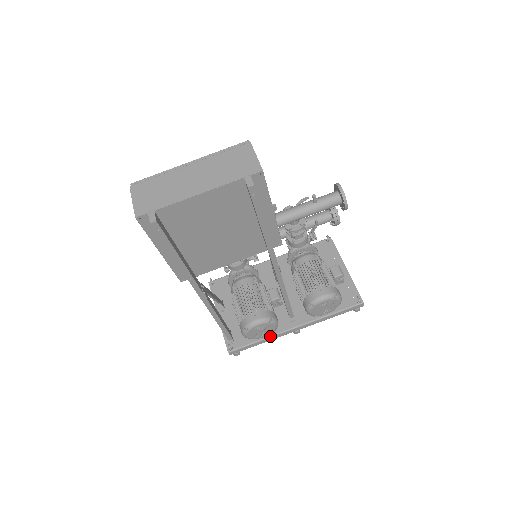
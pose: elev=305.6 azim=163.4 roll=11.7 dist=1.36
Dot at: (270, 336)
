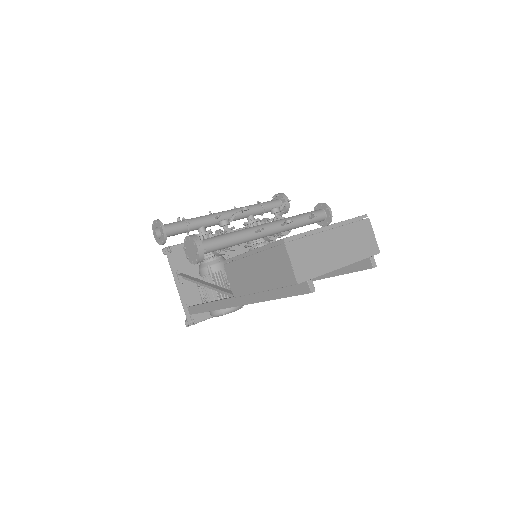
Dot at: occluded
